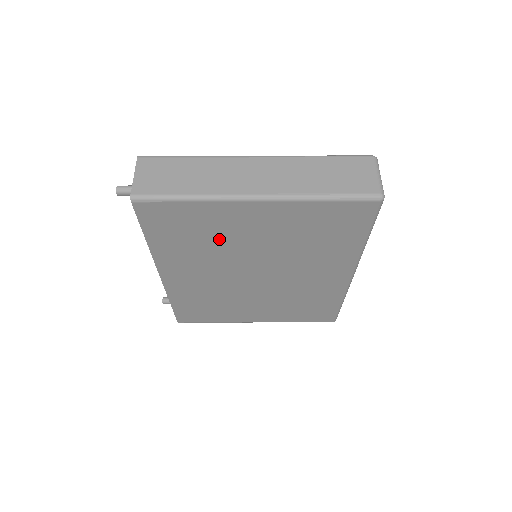
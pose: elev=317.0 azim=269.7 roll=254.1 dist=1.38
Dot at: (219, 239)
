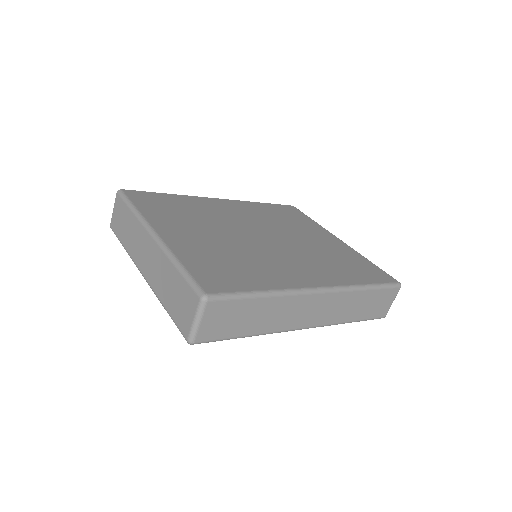
Dot at: occluded
